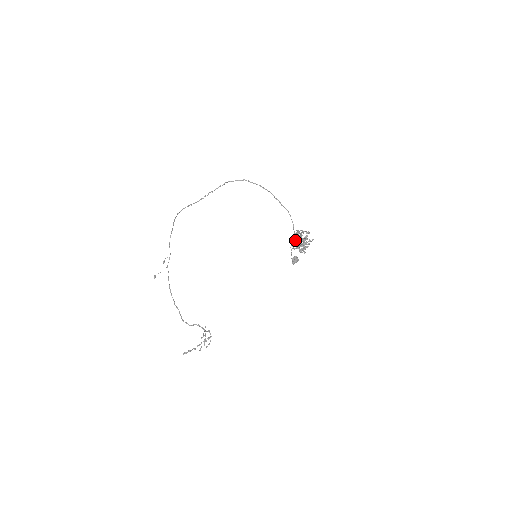
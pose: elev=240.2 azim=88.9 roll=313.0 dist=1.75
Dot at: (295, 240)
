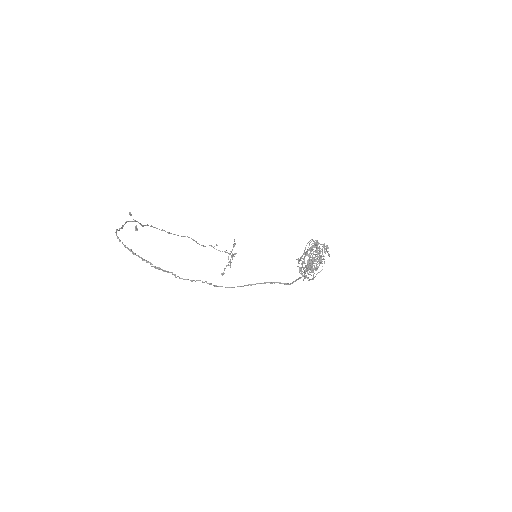
Dot at: occluded
